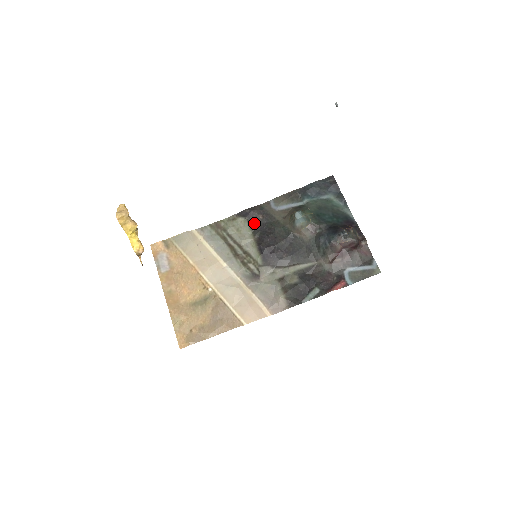
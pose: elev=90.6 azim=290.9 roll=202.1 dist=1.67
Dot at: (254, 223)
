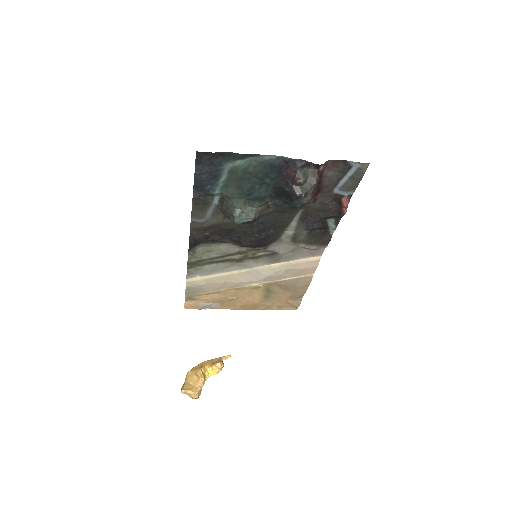
Dot at: (211, 240)
